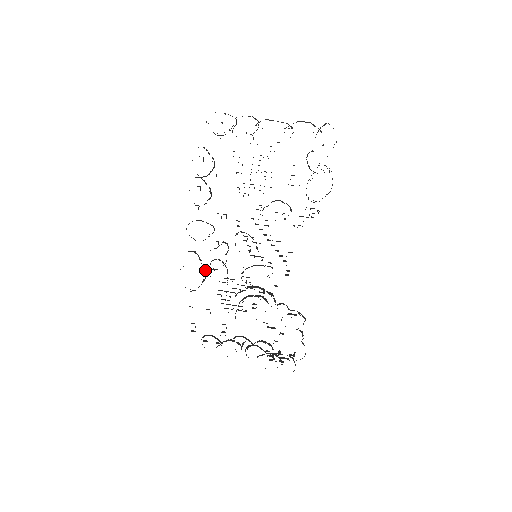
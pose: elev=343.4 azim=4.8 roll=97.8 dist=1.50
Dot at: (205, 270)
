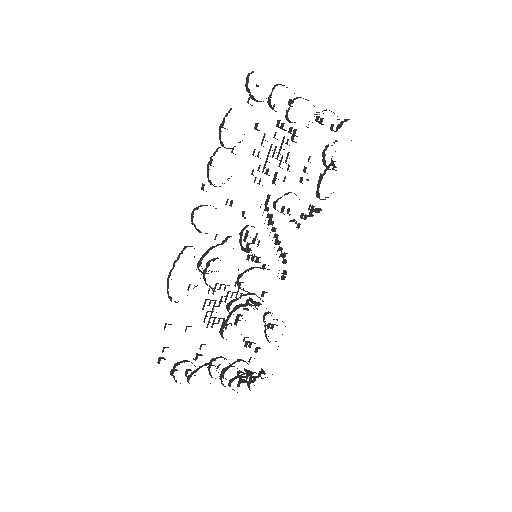
Dot at: (201, 272)
